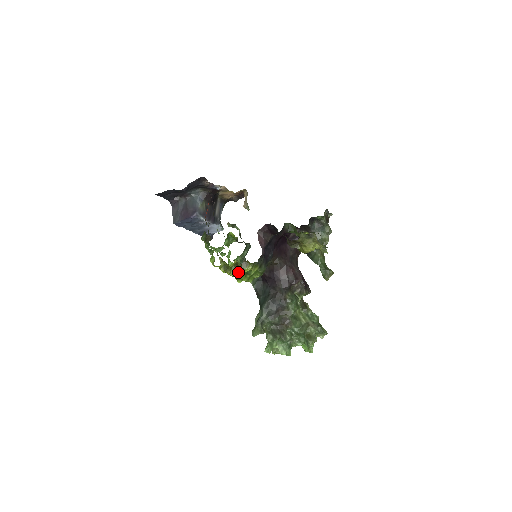
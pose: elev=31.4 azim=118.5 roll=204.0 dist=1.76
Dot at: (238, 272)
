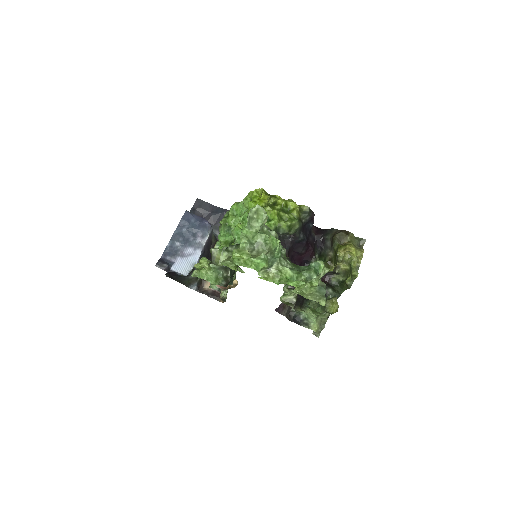
Dot at: (282, 199)
